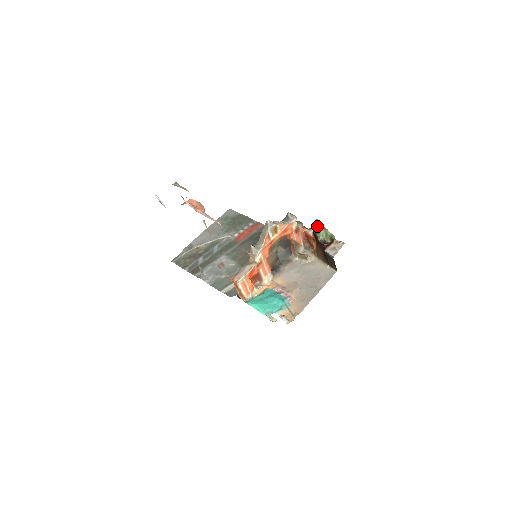
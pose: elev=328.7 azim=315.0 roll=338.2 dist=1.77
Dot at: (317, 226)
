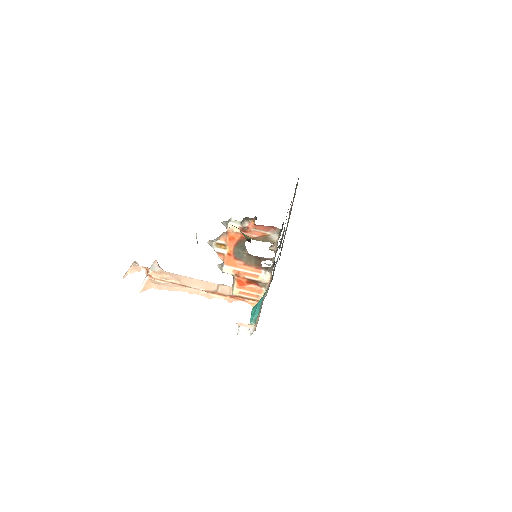
Dot at: occluded
